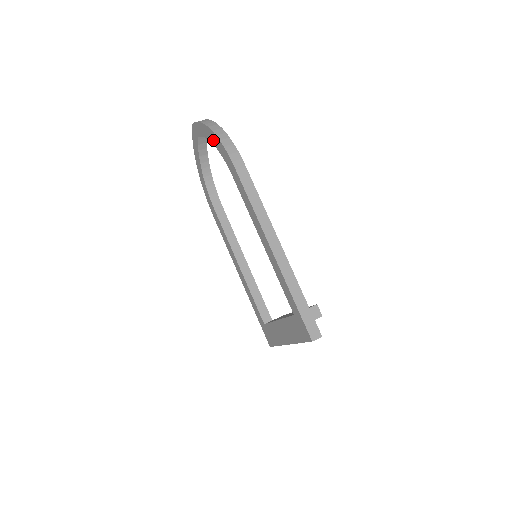
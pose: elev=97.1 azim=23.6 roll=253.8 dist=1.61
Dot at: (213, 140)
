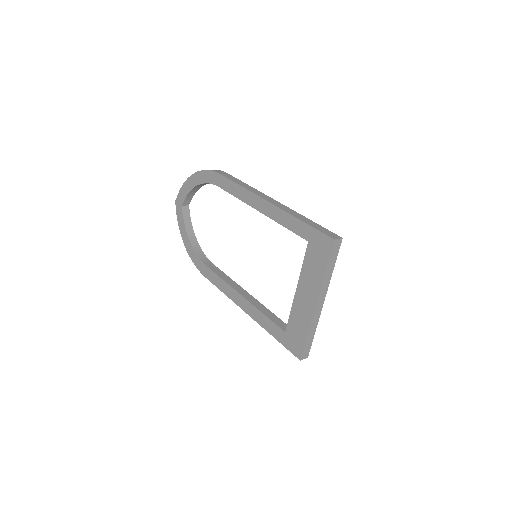
Dot at: (196, 181)
